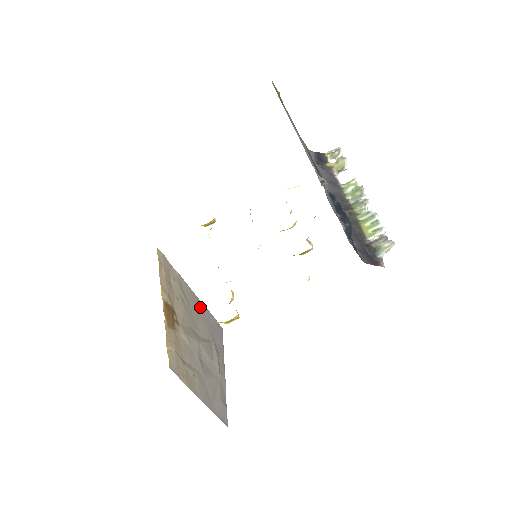
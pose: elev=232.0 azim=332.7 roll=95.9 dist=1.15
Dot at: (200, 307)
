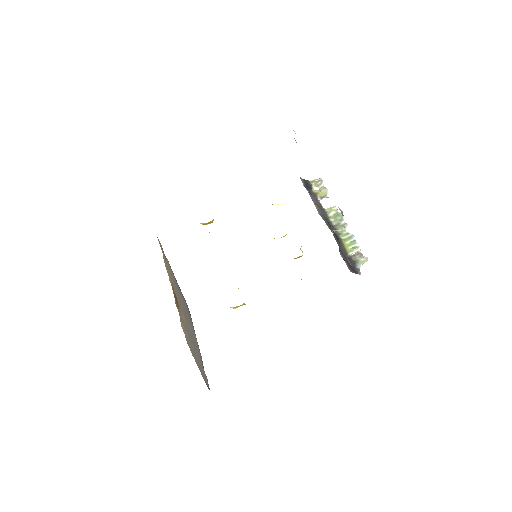
Dot at: (180, 292)
